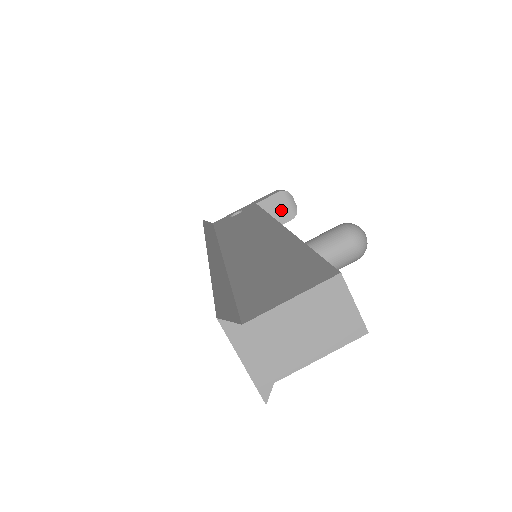
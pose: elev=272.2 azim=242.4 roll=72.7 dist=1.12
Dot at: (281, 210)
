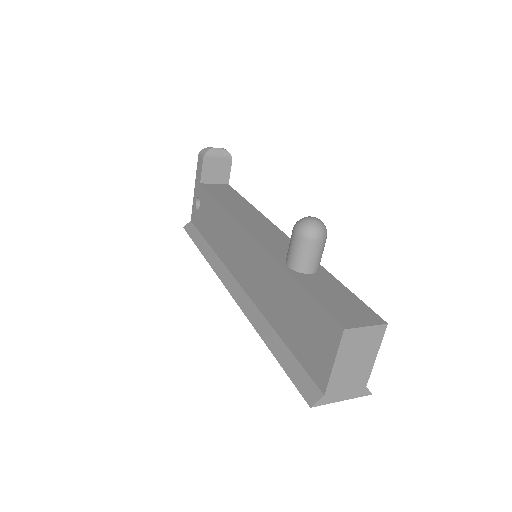
Dot at: (219, 166)
